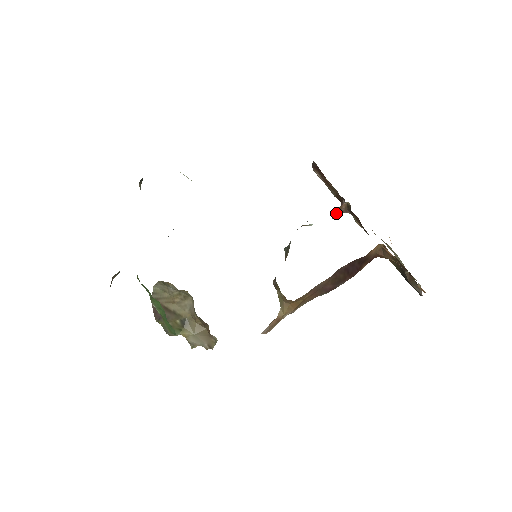
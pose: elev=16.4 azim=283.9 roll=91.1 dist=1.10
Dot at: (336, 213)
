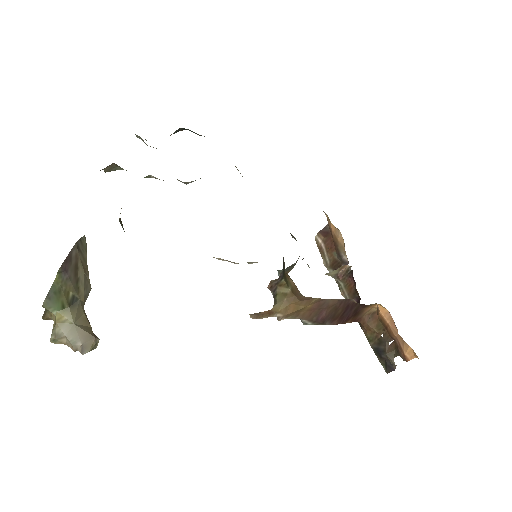
Dot at: (335, 270)
